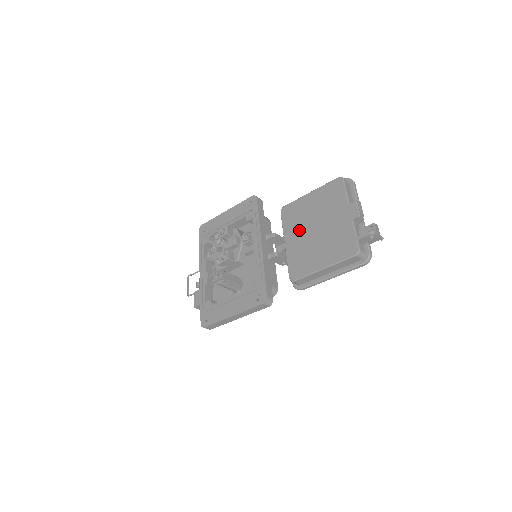
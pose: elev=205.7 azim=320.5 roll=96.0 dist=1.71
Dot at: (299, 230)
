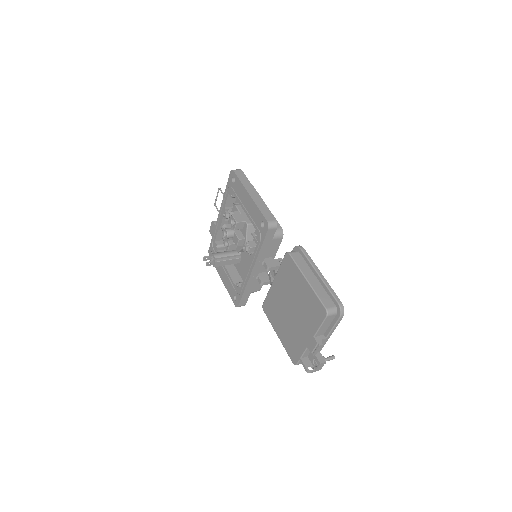
Dot at: (284, 291)
